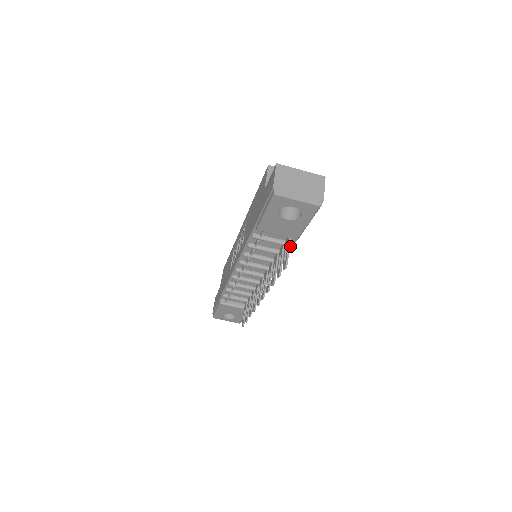
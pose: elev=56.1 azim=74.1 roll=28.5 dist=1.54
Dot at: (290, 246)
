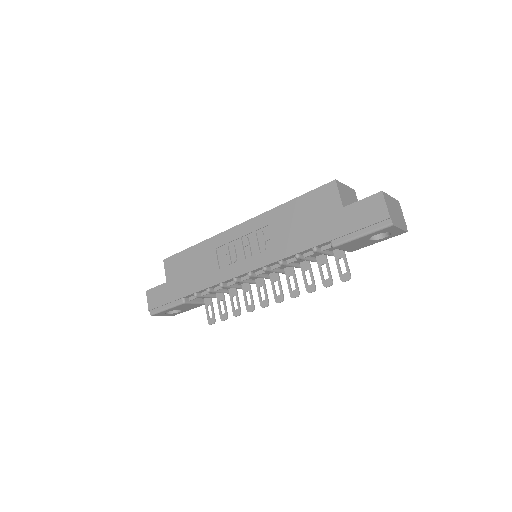
Dot at: (333, 255)
